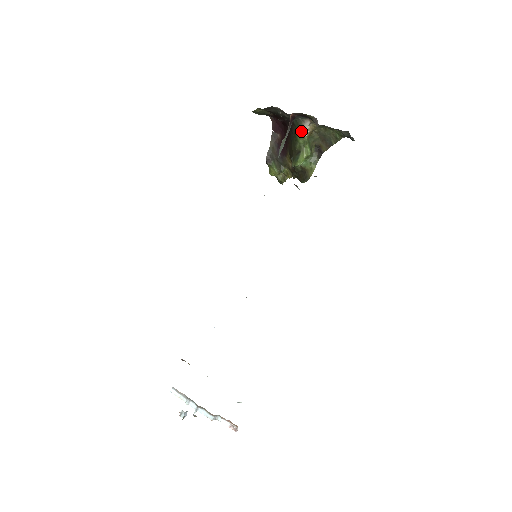
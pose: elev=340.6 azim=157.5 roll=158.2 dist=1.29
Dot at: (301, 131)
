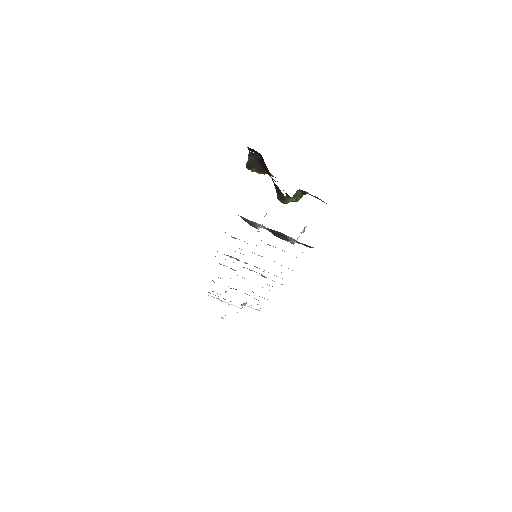
Dot at: occluded
